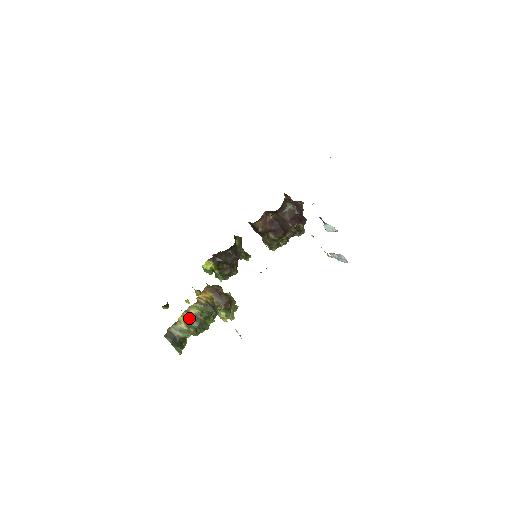
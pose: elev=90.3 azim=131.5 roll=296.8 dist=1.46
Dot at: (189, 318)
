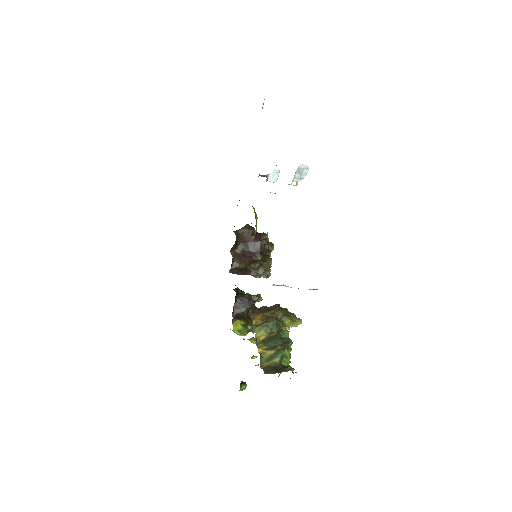
Dot at: (266, 344)
